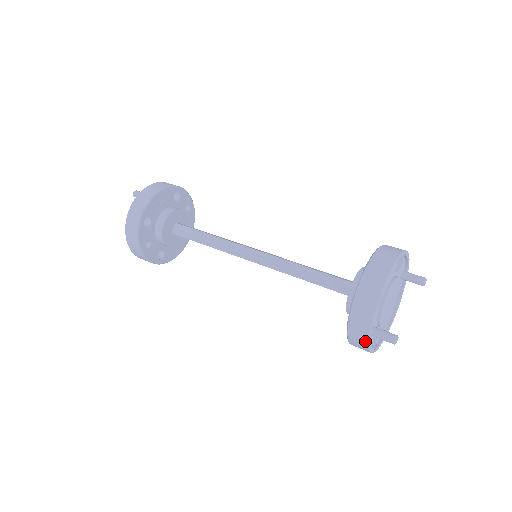
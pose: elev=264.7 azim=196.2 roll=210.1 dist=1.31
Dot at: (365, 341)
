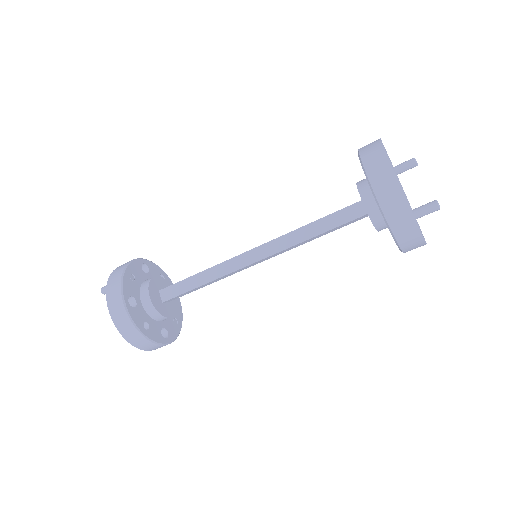
Dot at: (413, 226)
